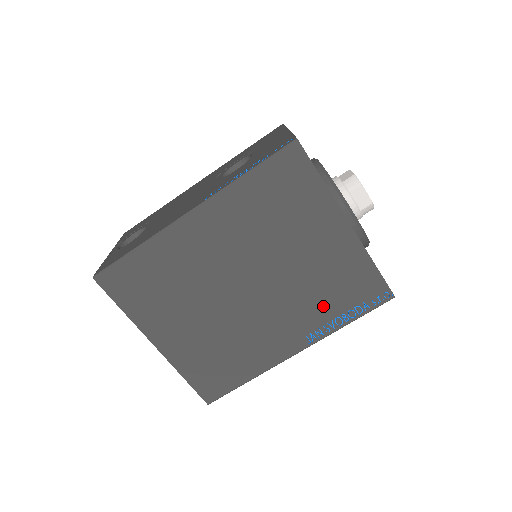
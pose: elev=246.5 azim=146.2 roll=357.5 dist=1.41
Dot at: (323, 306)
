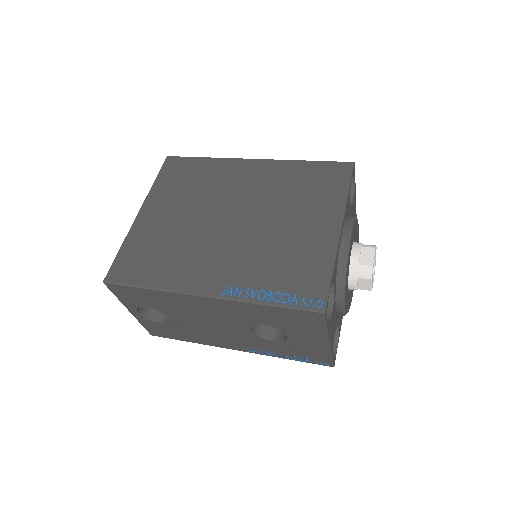
Dot at: (264, 272)
